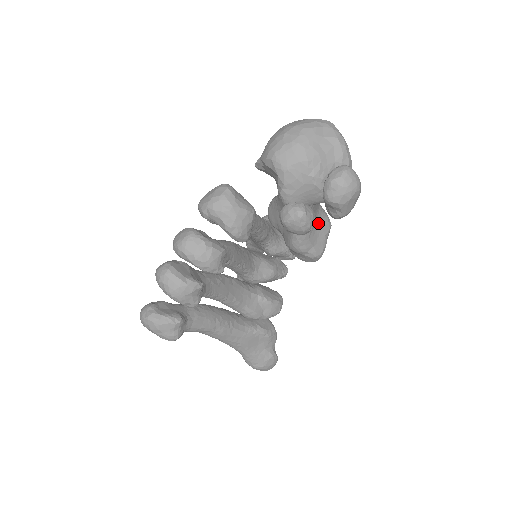
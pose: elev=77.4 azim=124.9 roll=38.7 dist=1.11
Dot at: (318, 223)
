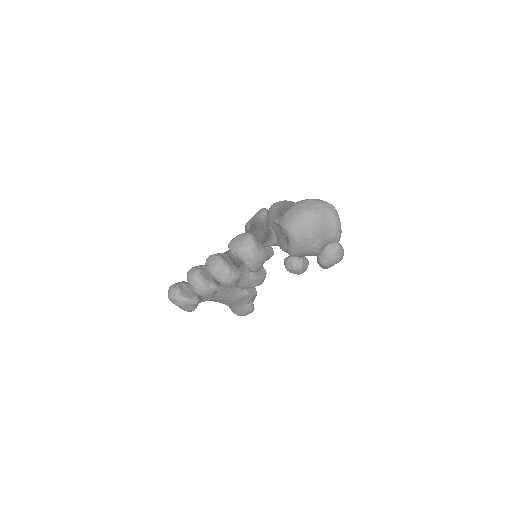
Dot at: occluded
